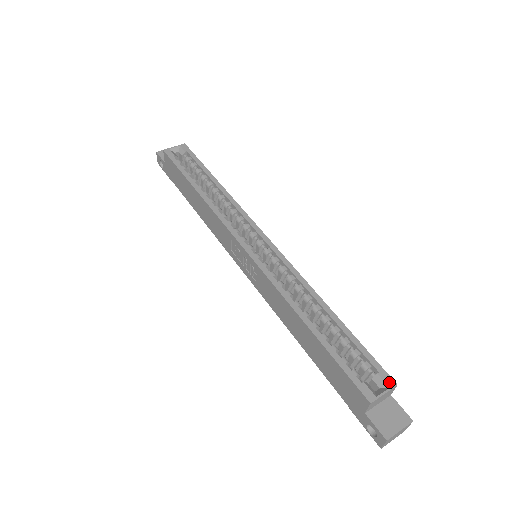
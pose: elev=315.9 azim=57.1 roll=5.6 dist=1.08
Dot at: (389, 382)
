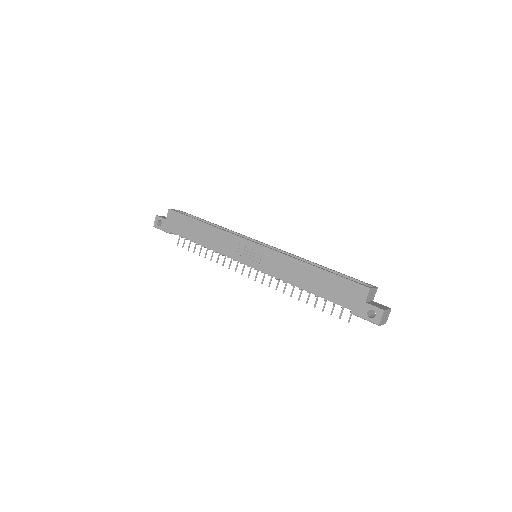
Dot at: (373, 286)
